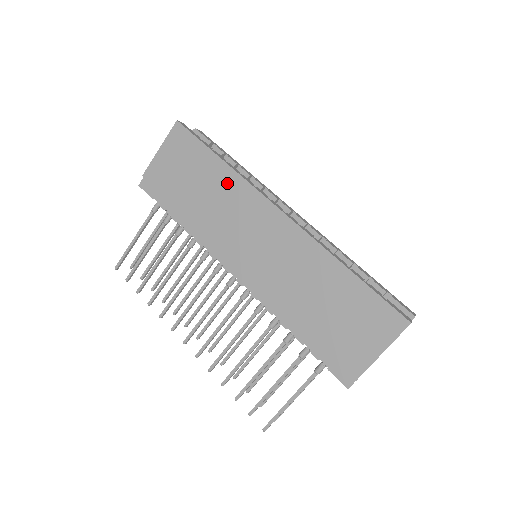
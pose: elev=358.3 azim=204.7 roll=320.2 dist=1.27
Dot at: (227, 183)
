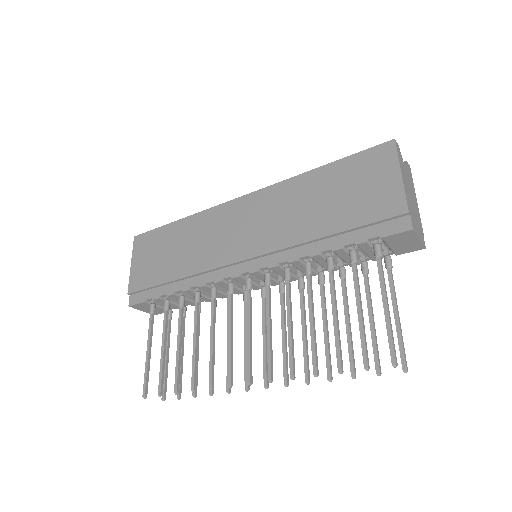
Dot at: (193, 226)
